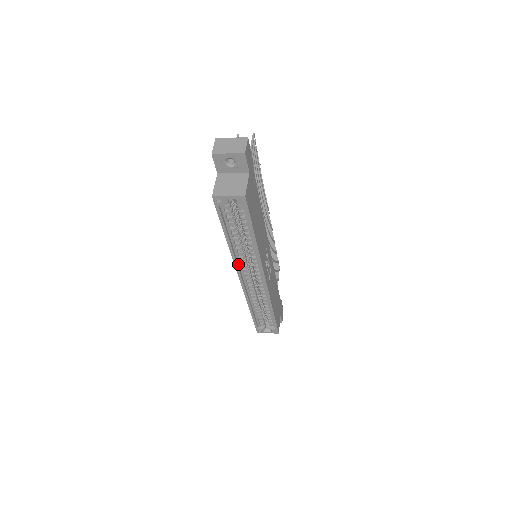
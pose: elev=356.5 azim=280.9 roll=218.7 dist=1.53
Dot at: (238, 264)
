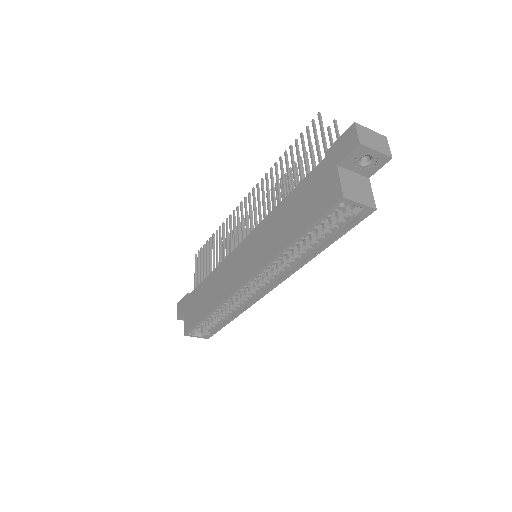
Dot at: (261, 268)
